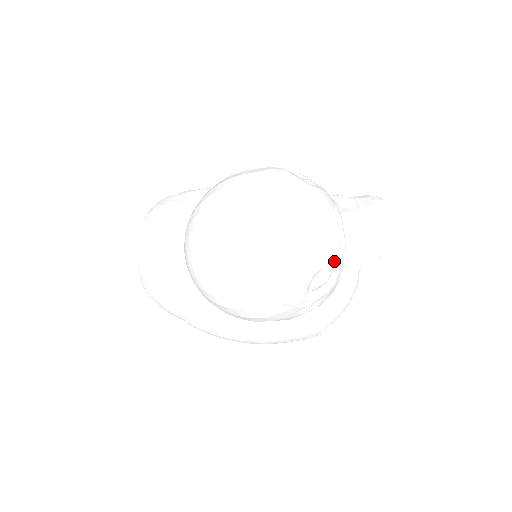
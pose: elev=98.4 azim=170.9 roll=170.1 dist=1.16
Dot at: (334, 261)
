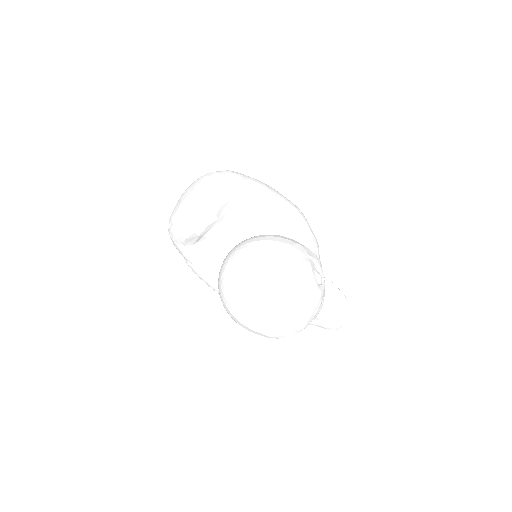
Dot at: occluded
